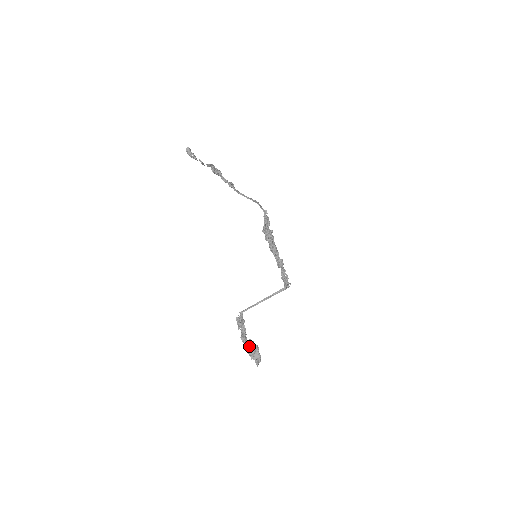
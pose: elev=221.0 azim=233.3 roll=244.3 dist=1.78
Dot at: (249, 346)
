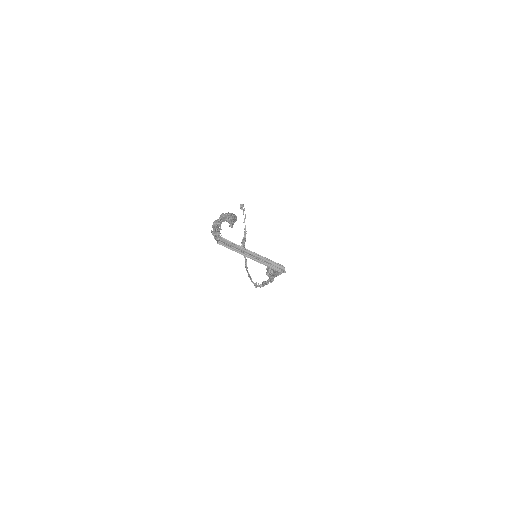
Dot at: occluded
